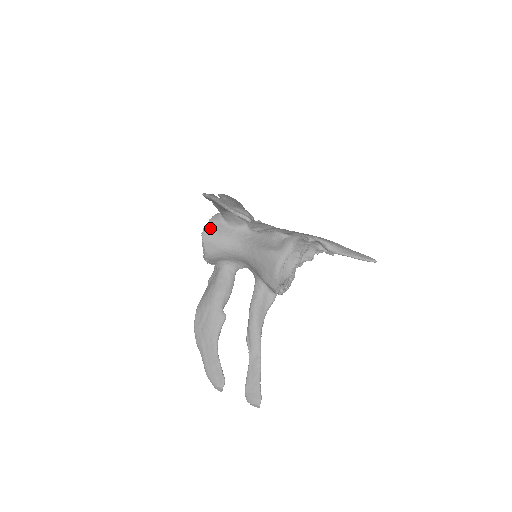
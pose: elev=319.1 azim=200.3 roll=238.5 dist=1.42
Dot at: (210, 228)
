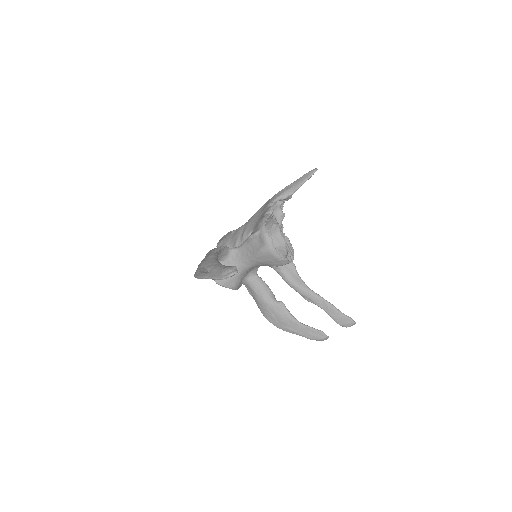
Dot at: occluded
